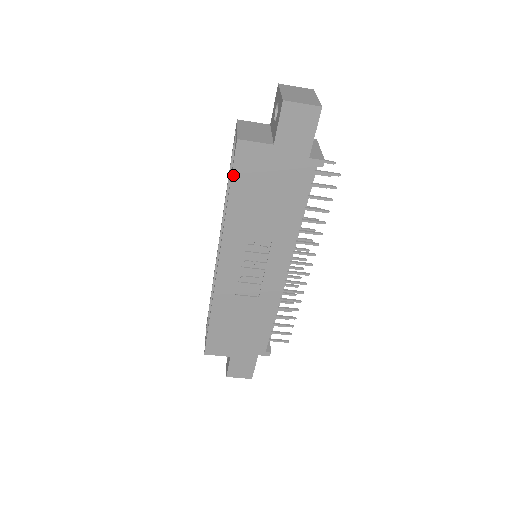
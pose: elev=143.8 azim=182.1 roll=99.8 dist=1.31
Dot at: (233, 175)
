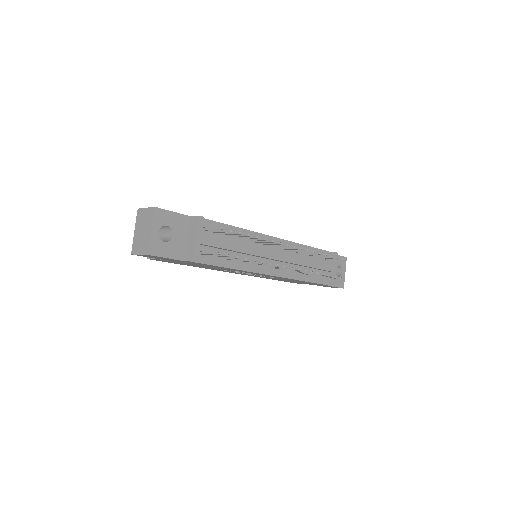
Dot at: occluded
